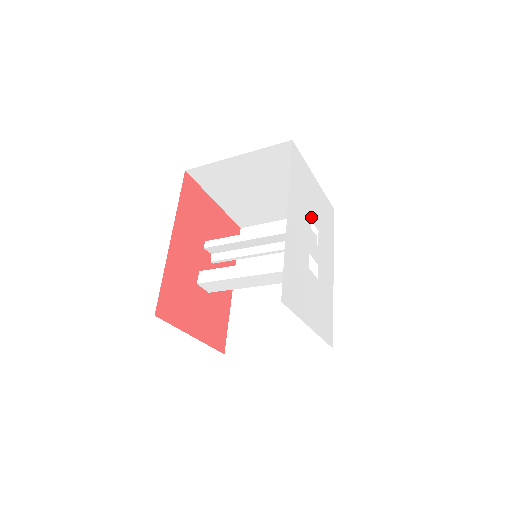
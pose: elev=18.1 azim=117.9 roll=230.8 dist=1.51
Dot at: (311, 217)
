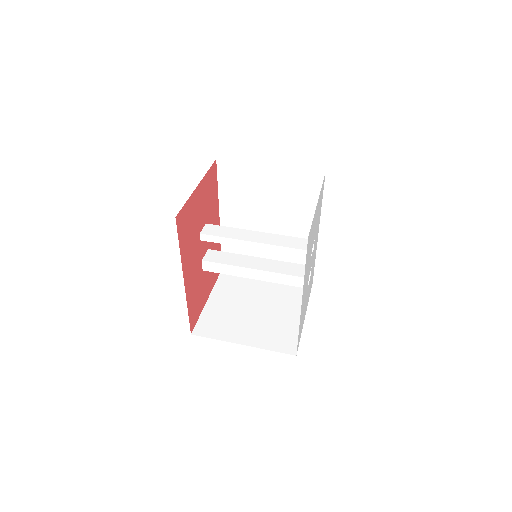
Dot at: occluded
